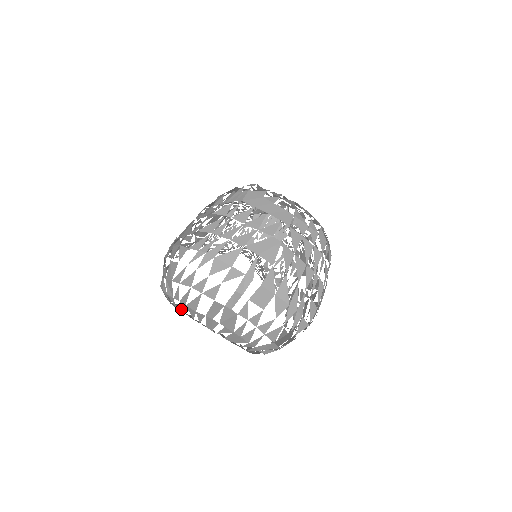
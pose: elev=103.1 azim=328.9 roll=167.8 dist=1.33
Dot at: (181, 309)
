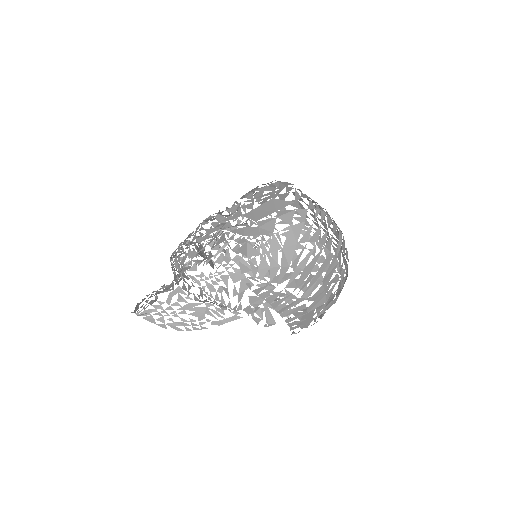
Dot at: occluded
